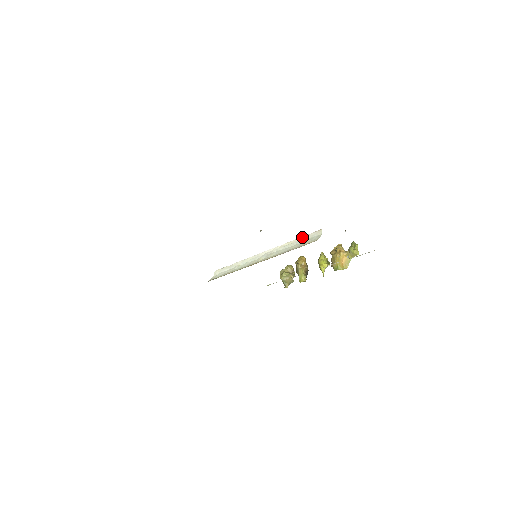
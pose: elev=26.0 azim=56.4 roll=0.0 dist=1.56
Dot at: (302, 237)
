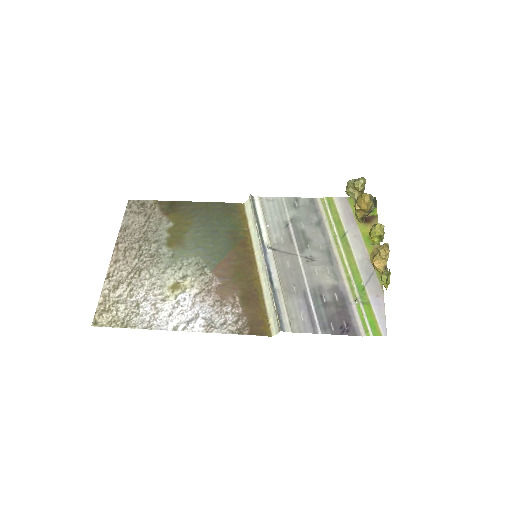
Dot at: (274, 306)
